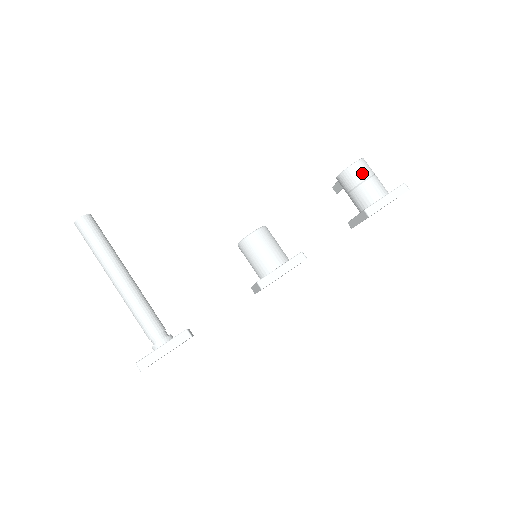
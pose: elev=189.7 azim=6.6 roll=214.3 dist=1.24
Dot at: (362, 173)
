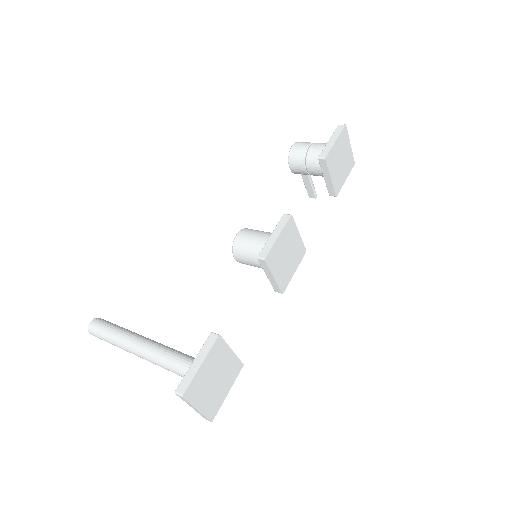
Dot at: (302, 147)
